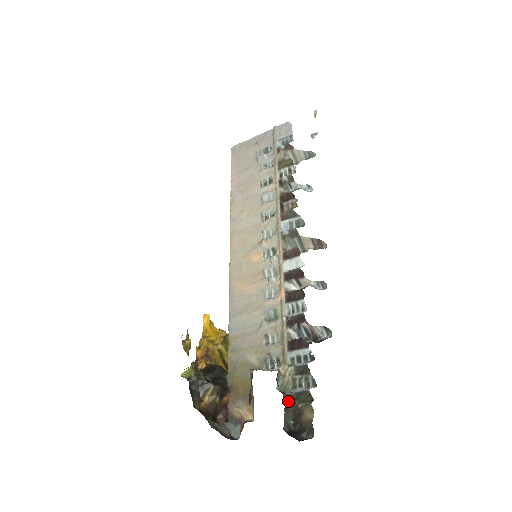
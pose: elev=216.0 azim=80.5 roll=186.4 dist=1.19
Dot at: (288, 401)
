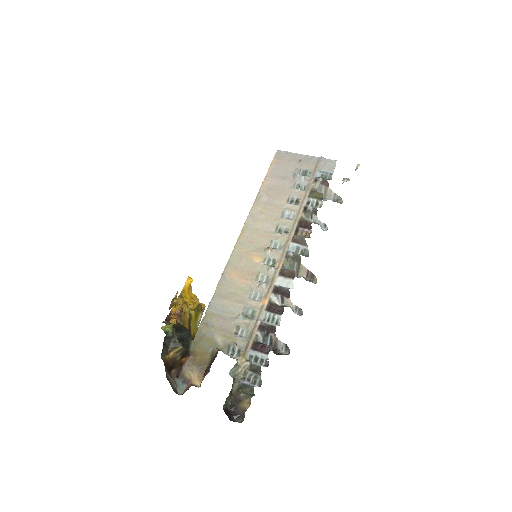
Dot at: (234, 387)
